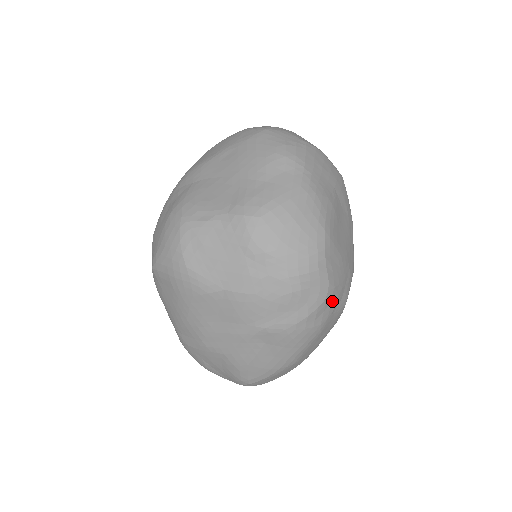
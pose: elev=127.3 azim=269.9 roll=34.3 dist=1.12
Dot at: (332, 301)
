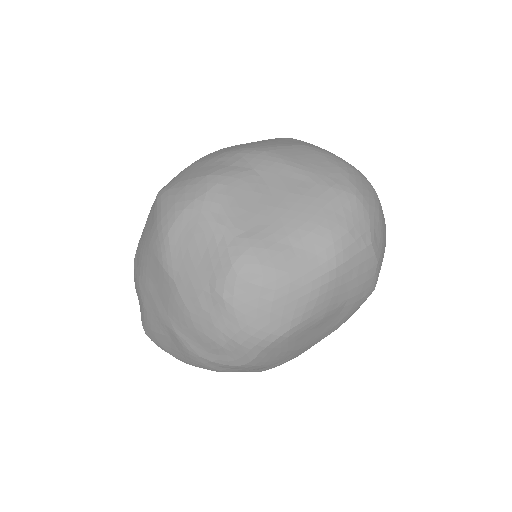
Dot at: (245, 369)
